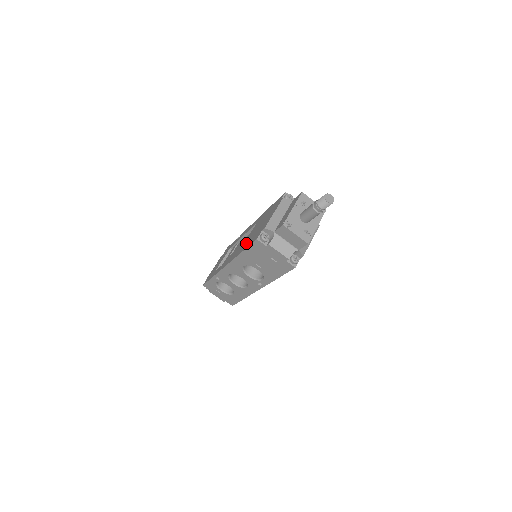
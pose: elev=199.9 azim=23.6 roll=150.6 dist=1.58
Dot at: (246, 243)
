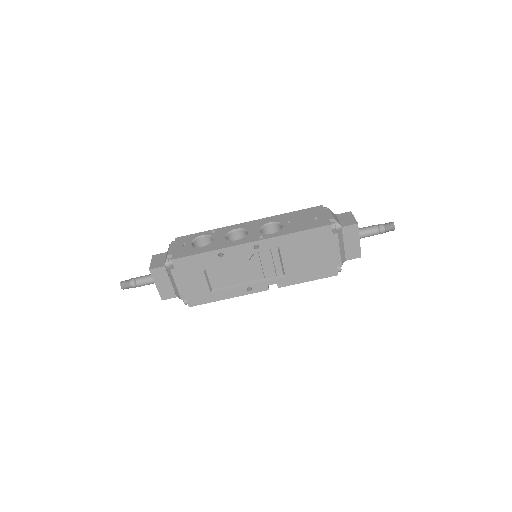
Dot at: occluded
